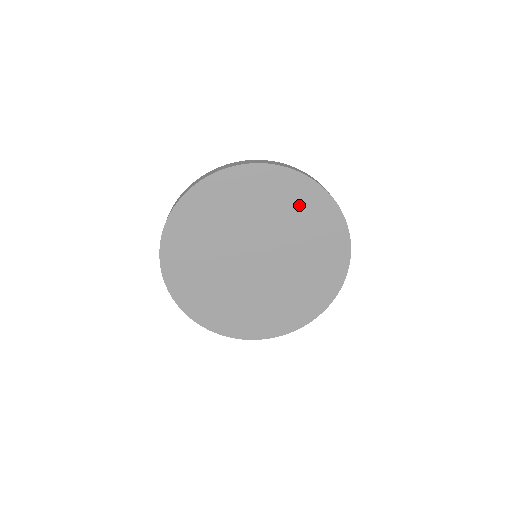
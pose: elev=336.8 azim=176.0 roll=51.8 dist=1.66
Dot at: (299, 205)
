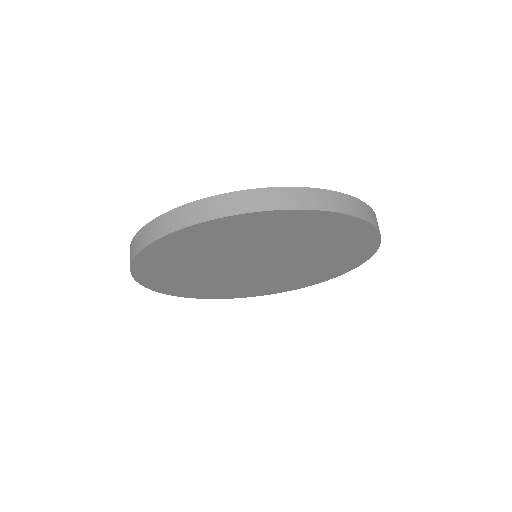
Dot at: (334, 236)
